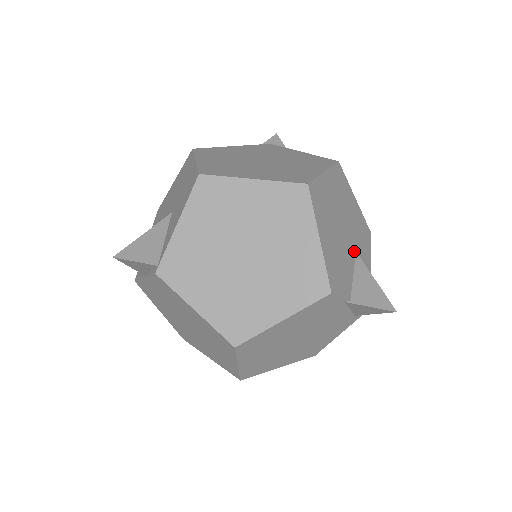
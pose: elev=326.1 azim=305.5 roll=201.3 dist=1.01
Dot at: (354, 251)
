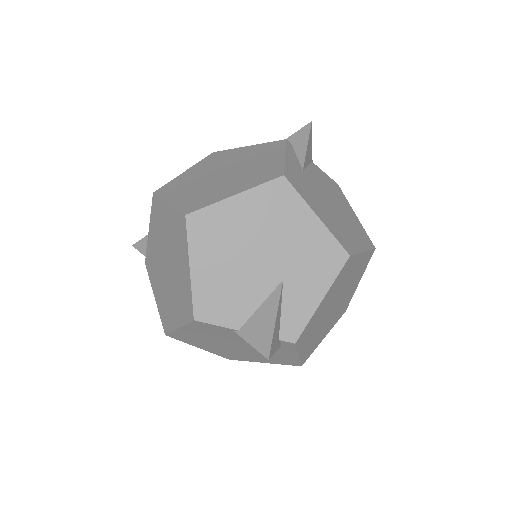
Dot at: (278, 280)
